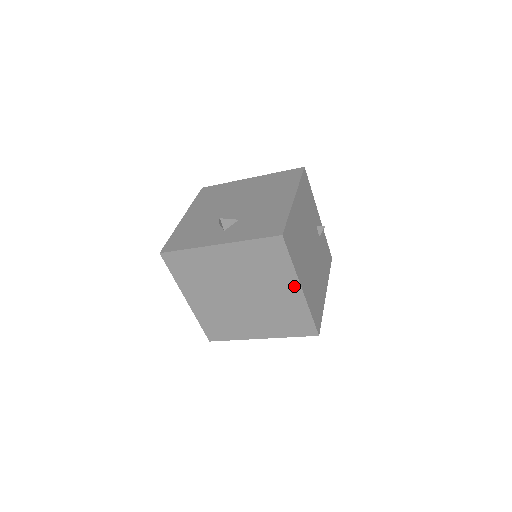
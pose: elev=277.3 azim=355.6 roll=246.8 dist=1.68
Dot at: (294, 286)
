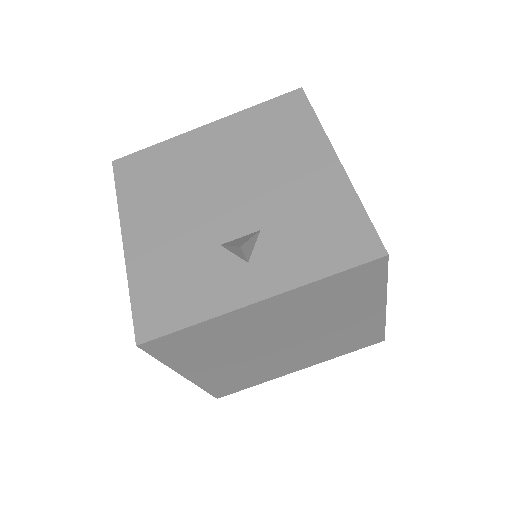
Dot at: (375, 307)
